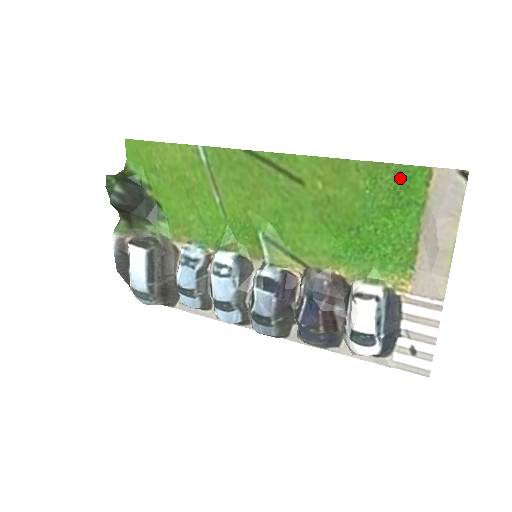
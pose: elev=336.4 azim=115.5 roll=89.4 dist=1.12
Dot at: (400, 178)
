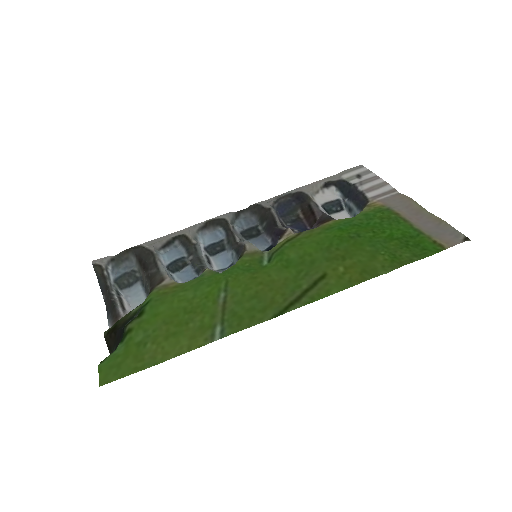
Dot at: (416, 252)
